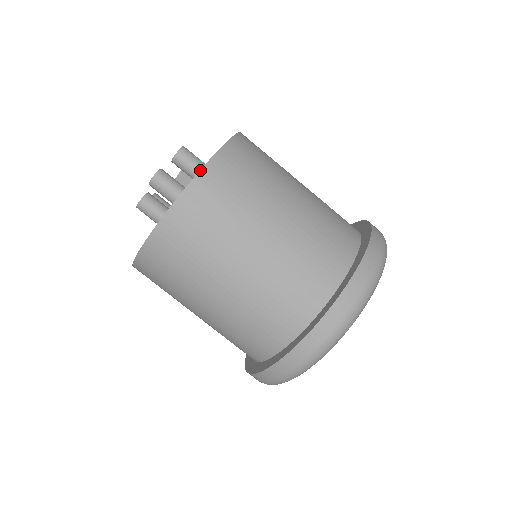
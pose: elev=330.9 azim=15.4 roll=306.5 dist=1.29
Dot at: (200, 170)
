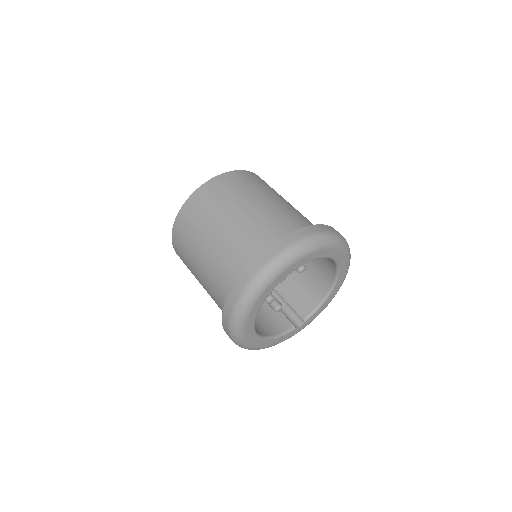
Dot at: (216, 176)
